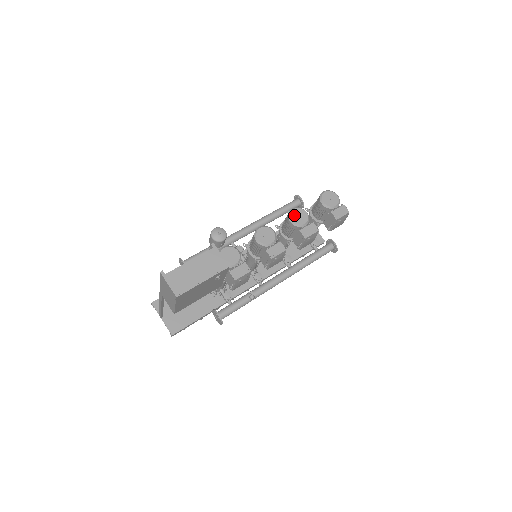
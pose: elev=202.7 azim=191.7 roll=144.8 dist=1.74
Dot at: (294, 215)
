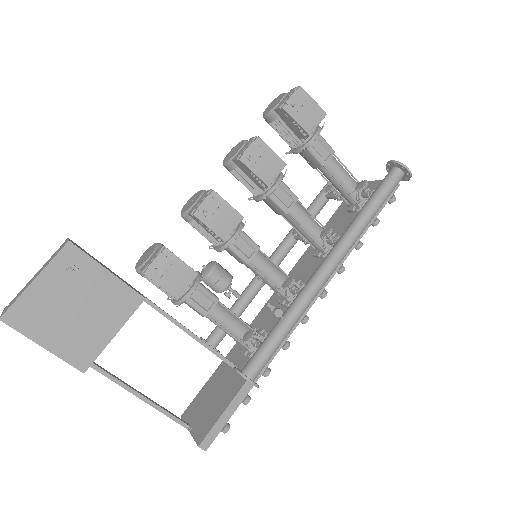
Dot at: (228, 156)
